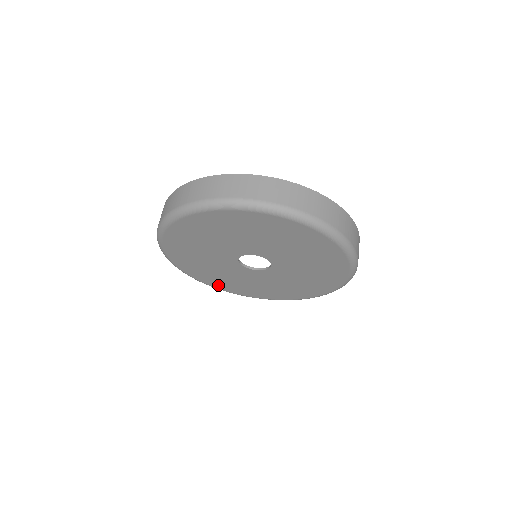
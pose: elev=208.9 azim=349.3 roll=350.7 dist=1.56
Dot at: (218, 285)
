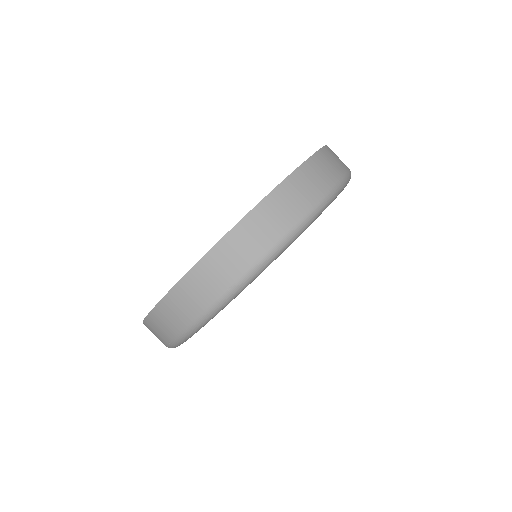
Dot at: occluded
